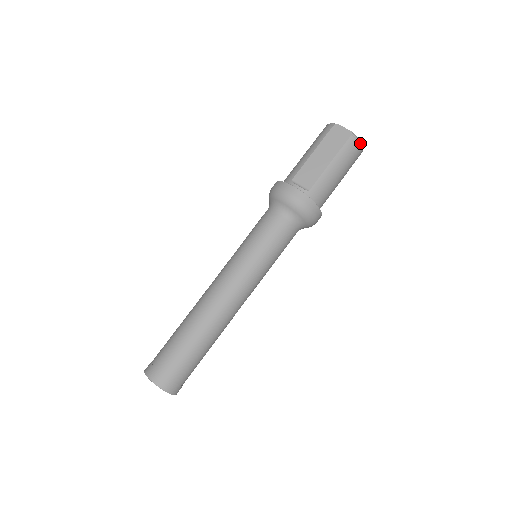
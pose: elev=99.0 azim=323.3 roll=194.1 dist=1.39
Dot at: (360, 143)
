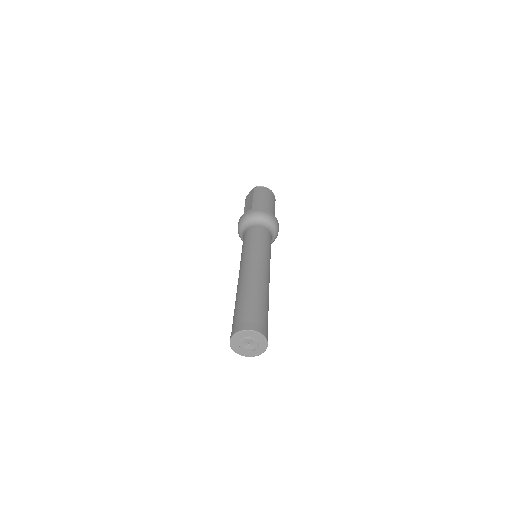
Dot at: (263, 187)
